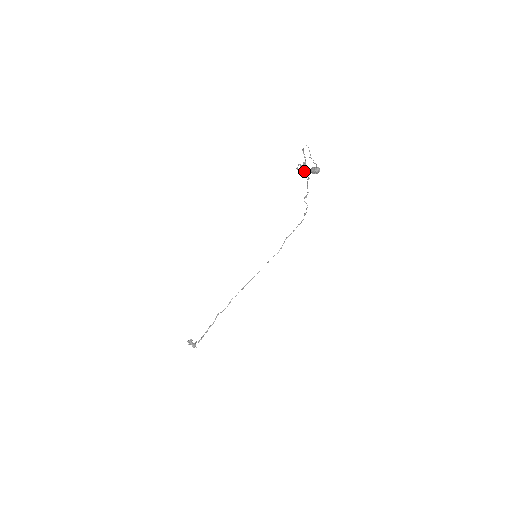
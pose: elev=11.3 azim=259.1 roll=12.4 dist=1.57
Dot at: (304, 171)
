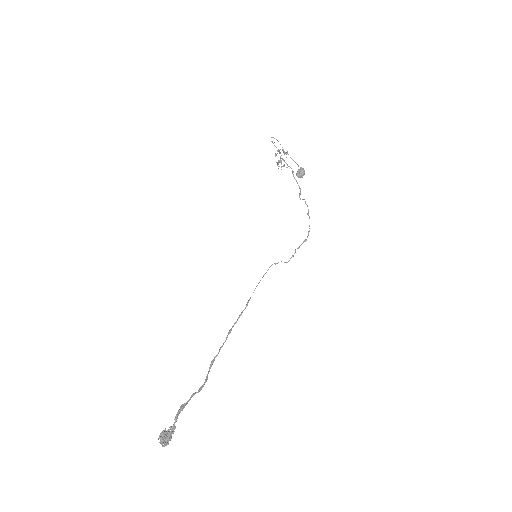
Dot at: (277, 150)
